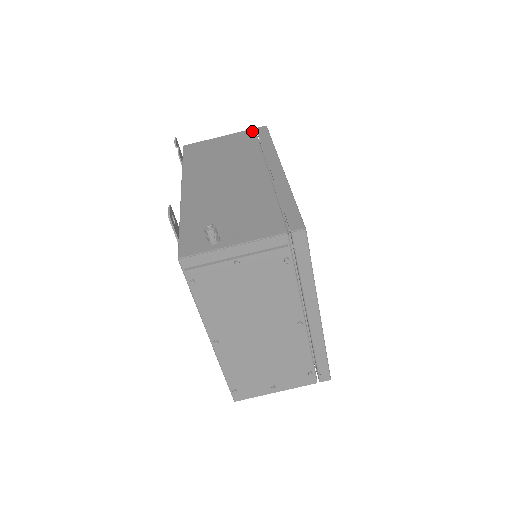
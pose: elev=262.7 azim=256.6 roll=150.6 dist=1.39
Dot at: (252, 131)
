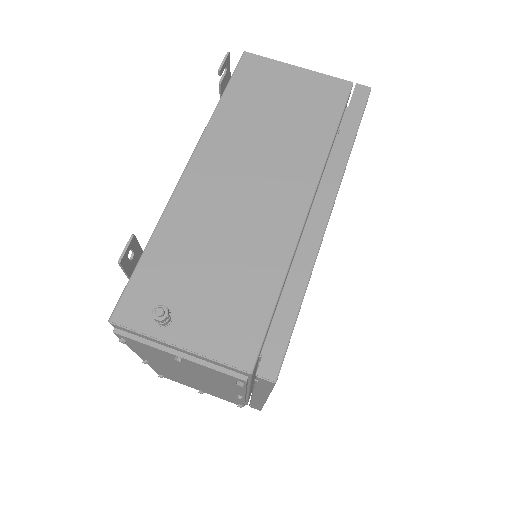
Dot at: (346, 88)
